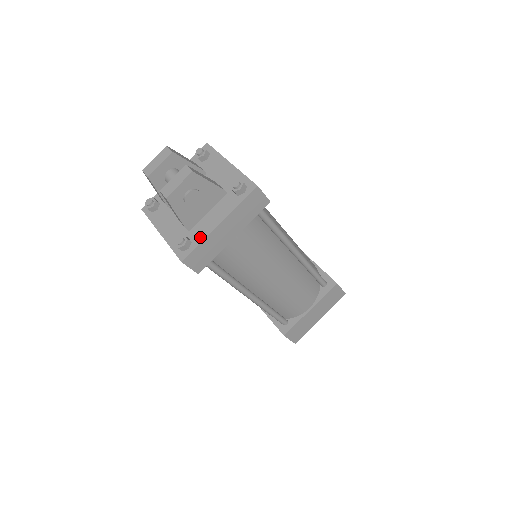
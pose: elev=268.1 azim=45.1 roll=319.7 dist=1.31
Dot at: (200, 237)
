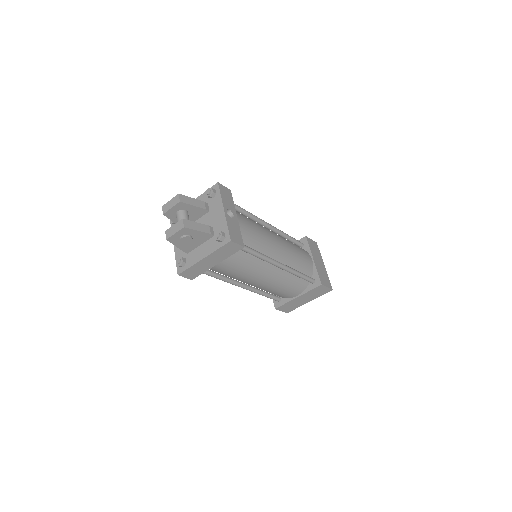
Dot at: (191, 262)
